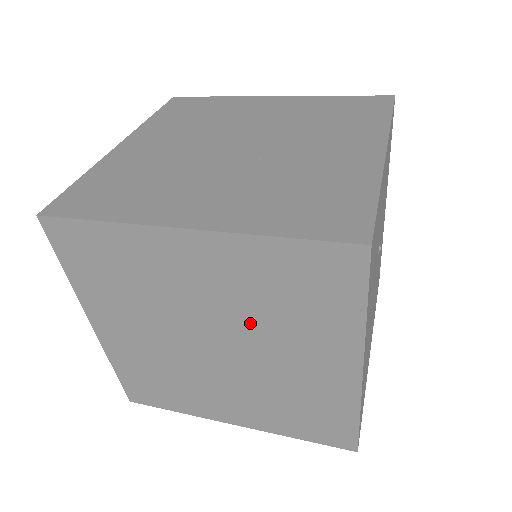
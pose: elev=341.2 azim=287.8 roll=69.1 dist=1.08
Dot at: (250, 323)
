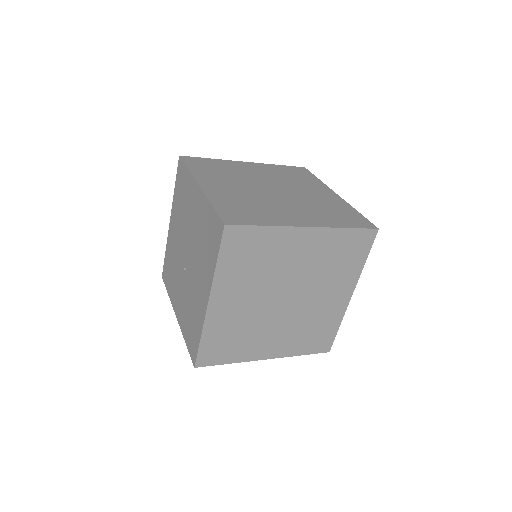
Dot at: (313, 278)
